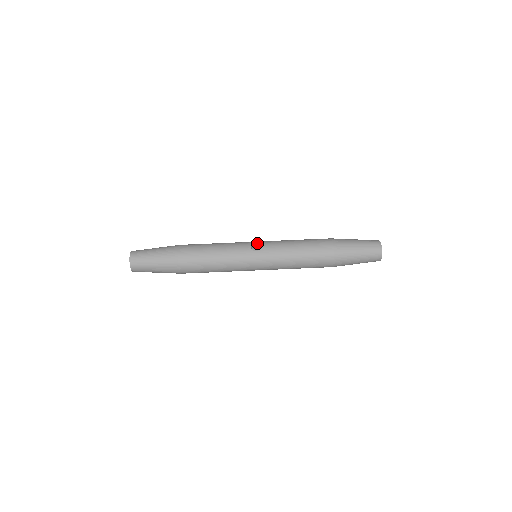
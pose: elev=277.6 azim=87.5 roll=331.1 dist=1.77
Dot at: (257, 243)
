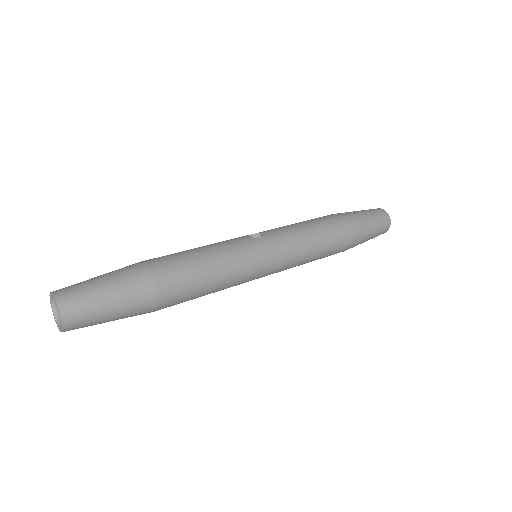
Dot at: occluded
